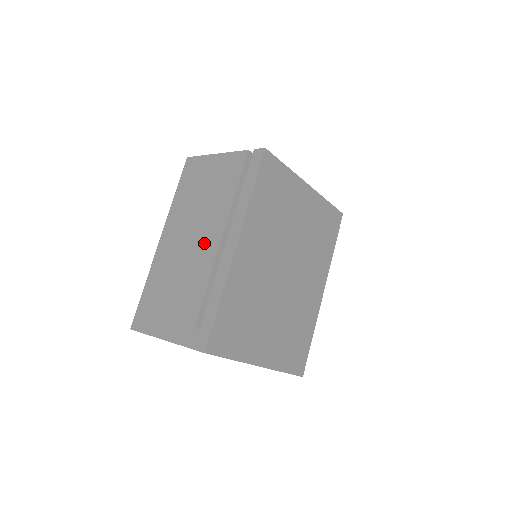
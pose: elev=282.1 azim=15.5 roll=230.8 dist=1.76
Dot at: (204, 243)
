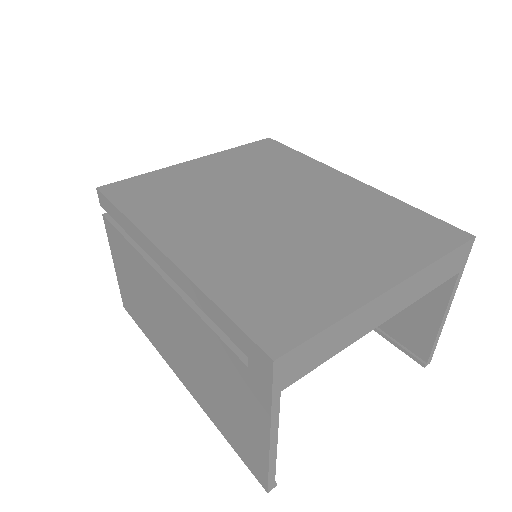
Dot at: (170, 309)
